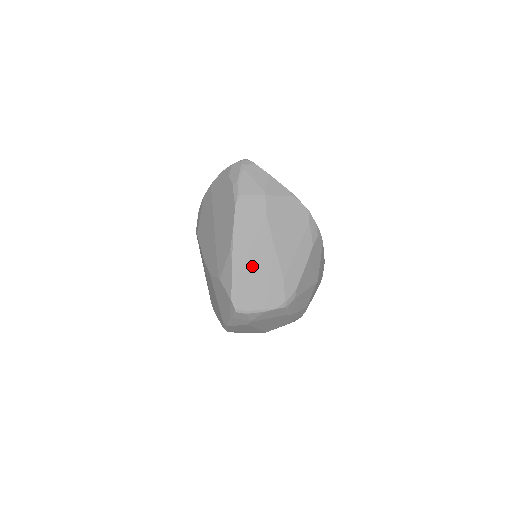
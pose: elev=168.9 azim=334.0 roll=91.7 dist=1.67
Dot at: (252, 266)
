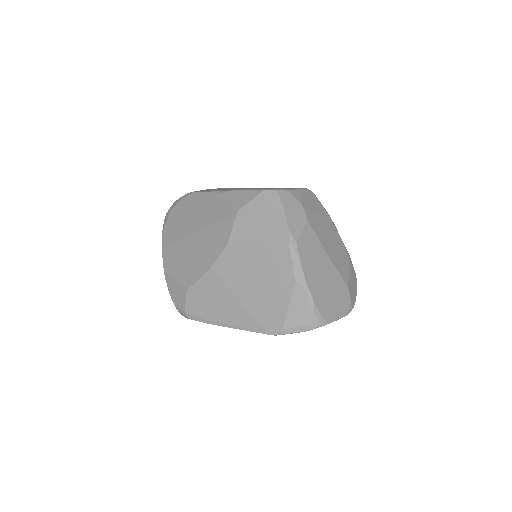
Dot at: occluded
